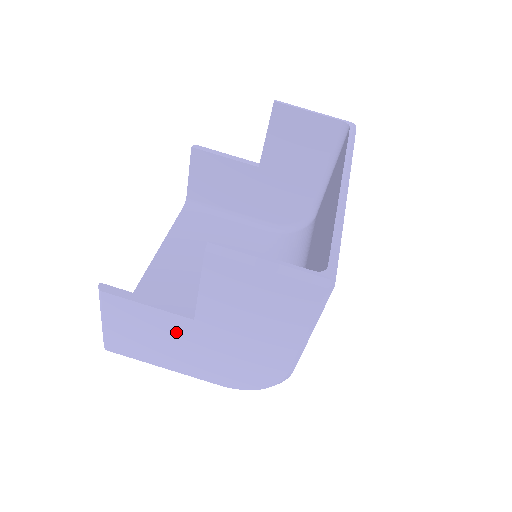
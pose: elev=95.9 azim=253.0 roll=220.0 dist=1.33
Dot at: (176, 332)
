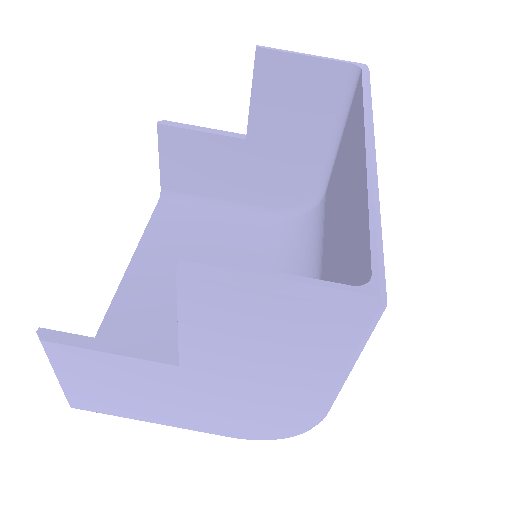
Dot at: (157, 382)
